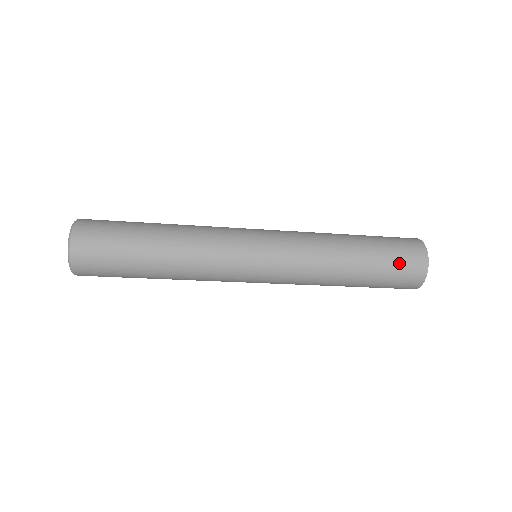
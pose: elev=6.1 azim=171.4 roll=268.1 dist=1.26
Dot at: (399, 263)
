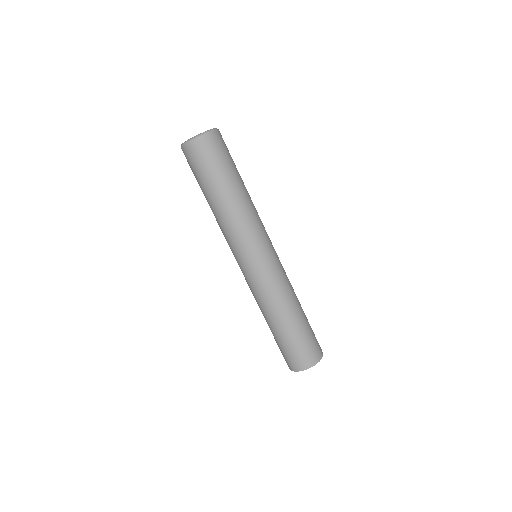
Dot at: occluded
